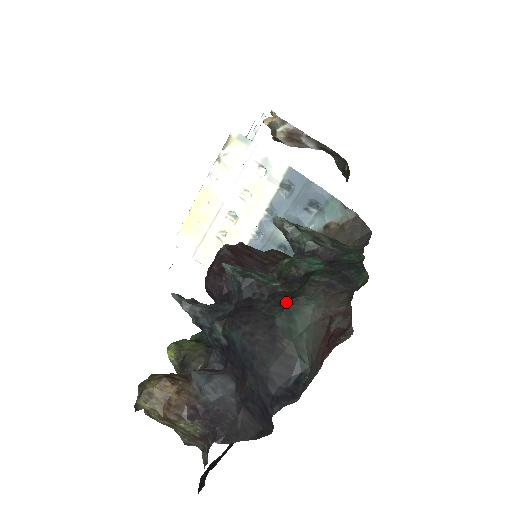
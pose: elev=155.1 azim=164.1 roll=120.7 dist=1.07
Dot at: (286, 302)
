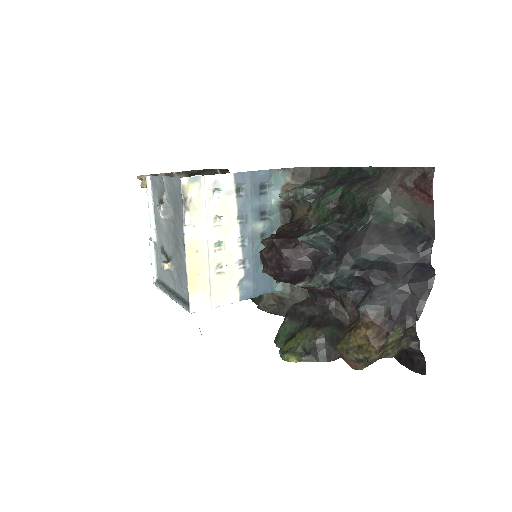
Dot at: (363, 211)
